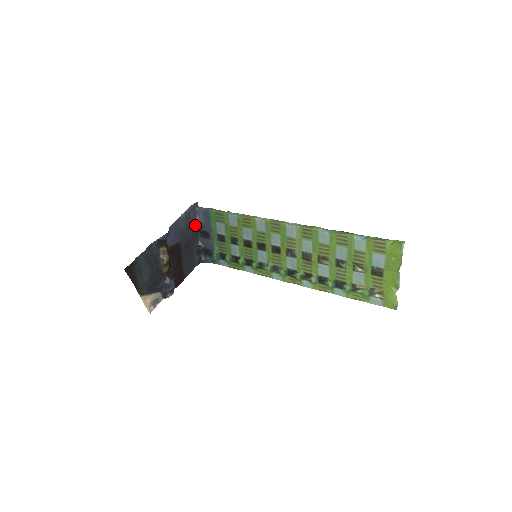
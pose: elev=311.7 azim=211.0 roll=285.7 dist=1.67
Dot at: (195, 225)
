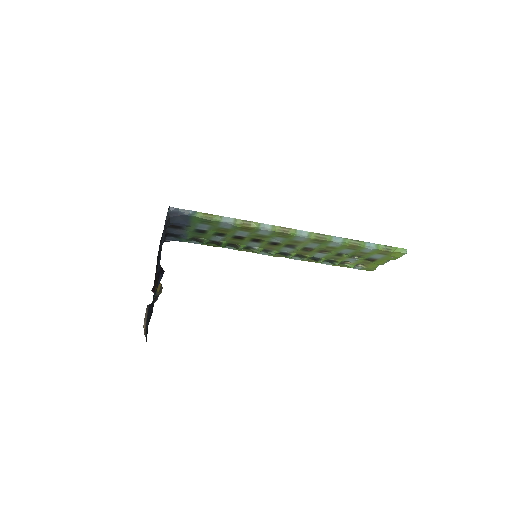
Dot at: occluded
